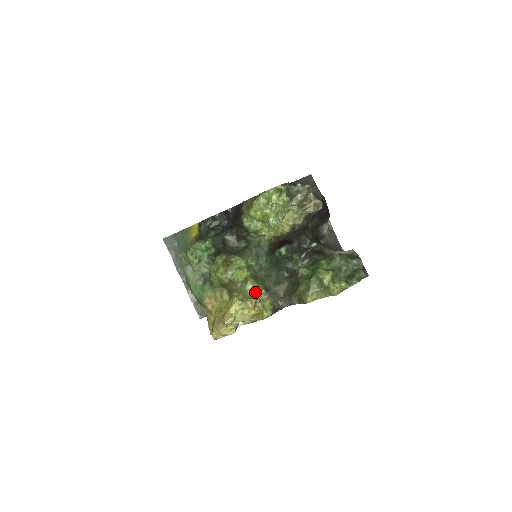
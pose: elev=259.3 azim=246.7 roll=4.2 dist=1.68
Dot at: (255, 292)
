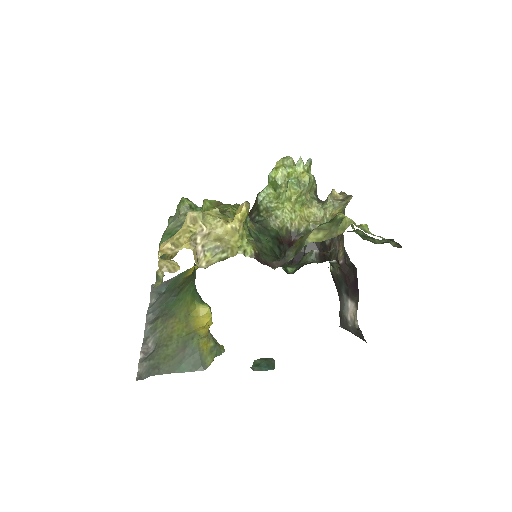
Dot at: occluded
